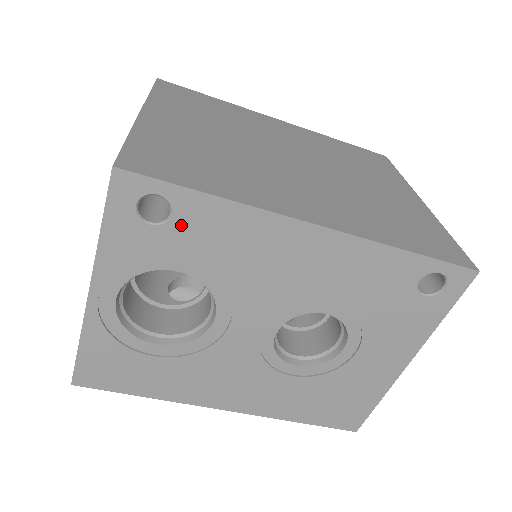
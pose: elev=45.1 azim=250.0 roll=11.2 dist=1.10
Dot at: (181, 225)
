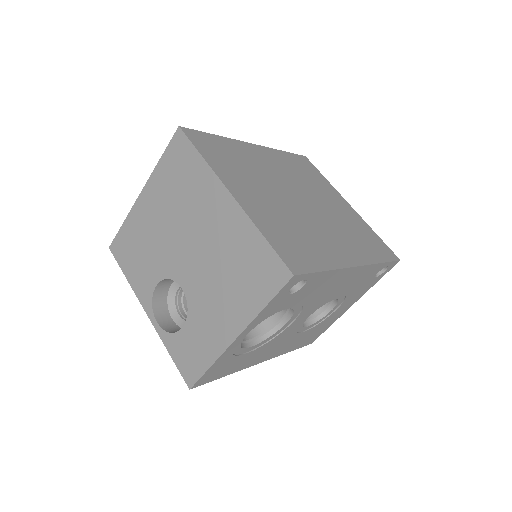
Dot at: (304, 289)
